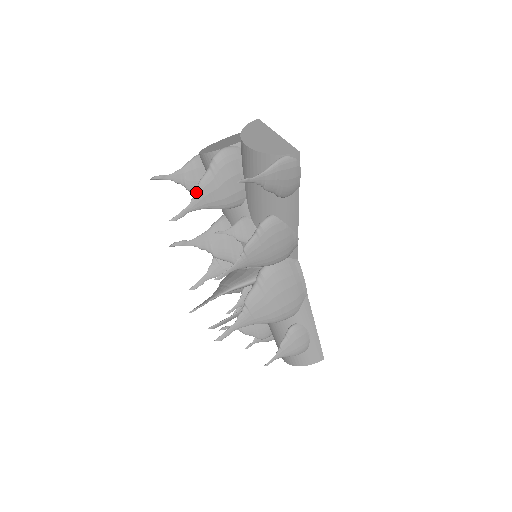
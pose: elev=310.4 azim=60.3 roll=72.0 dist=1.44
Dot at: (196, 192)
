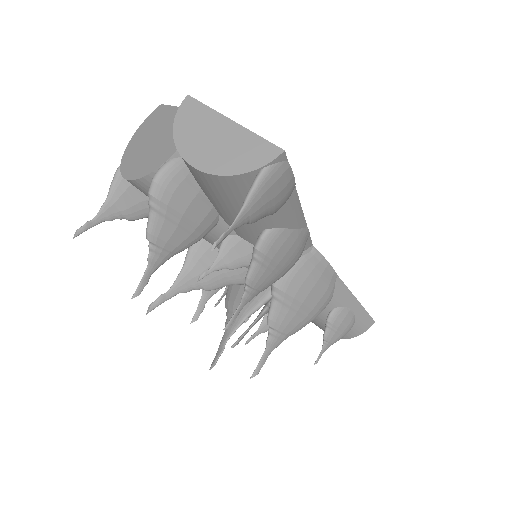
Dot at: (149, 247)
